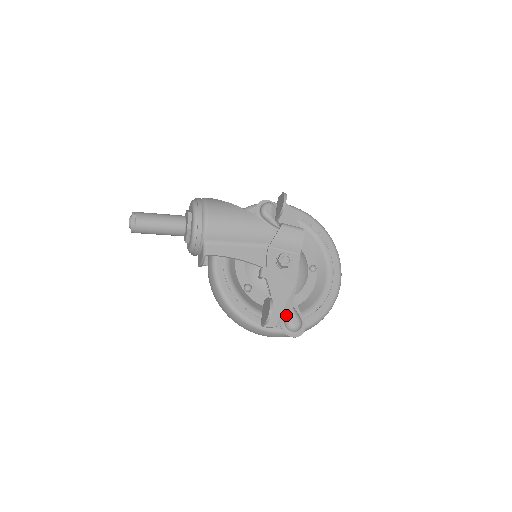
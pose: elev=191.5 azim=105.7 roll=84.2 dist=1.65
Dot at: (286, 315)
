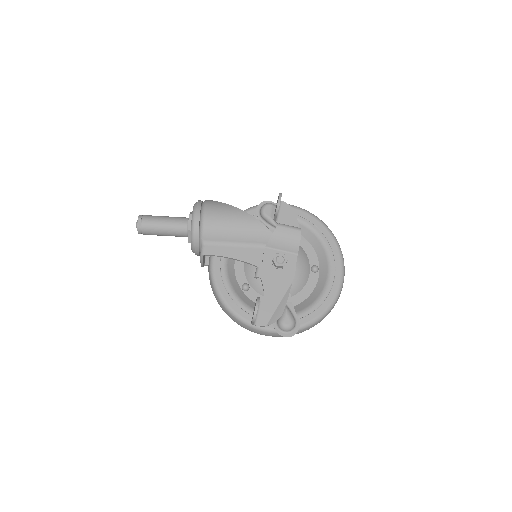
Dot at: (278, 315)
